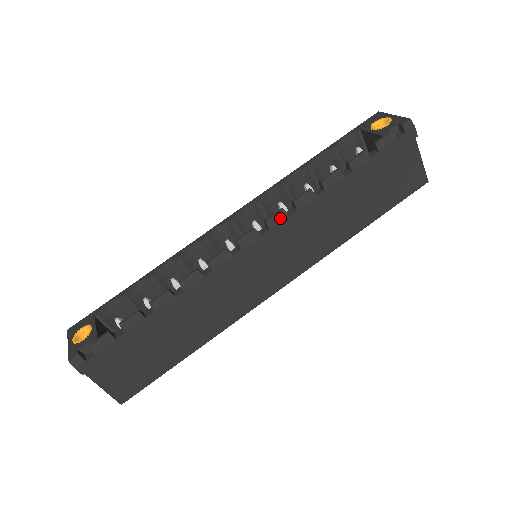
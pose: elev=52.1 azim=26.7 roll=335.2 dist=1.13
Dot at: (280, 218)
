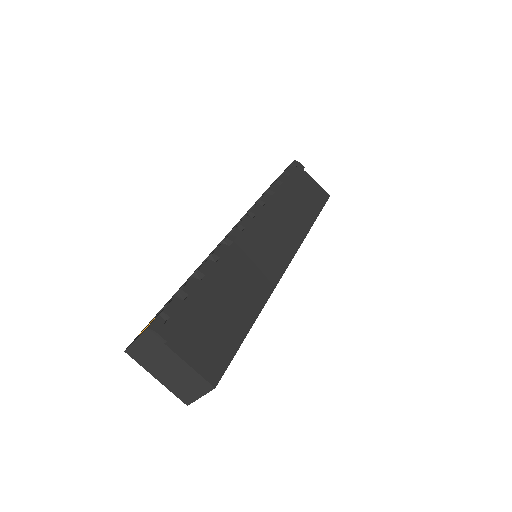
Dot at: (258, 208)
